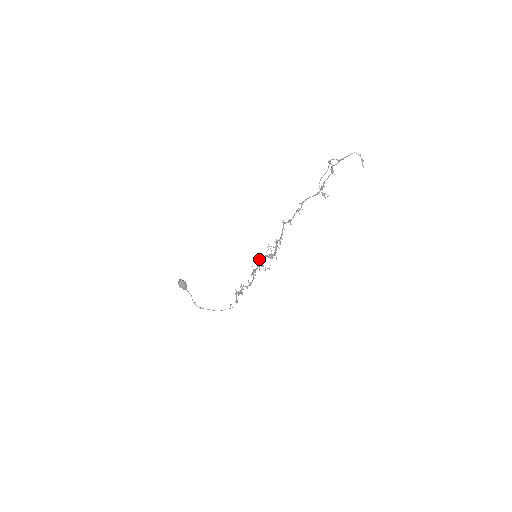
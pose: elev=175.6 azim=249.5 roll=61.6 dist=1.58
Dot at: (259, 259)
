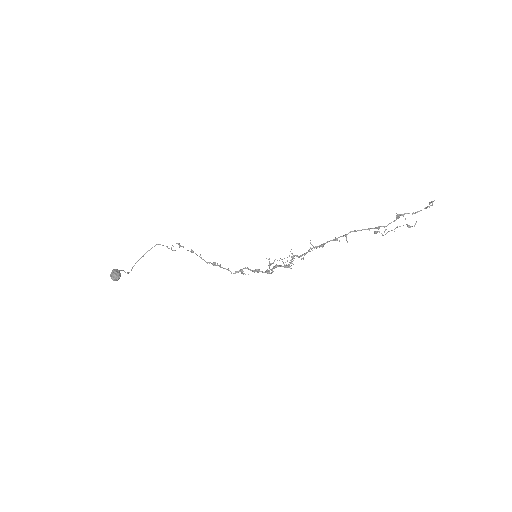
Dot at: (272, 270)
